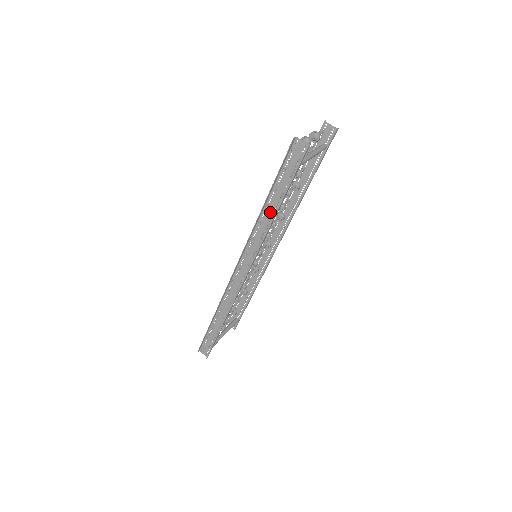
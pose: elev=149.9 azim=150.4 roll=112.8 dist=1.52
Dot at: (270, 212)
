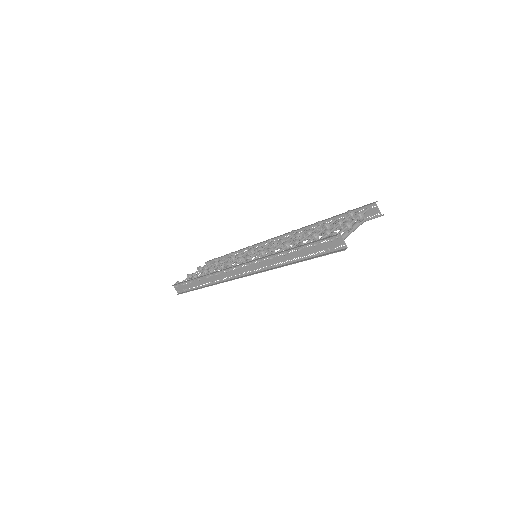
Dot at: (285, 258)
